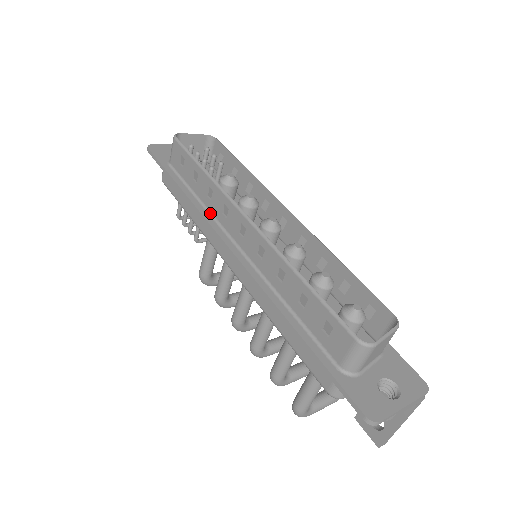
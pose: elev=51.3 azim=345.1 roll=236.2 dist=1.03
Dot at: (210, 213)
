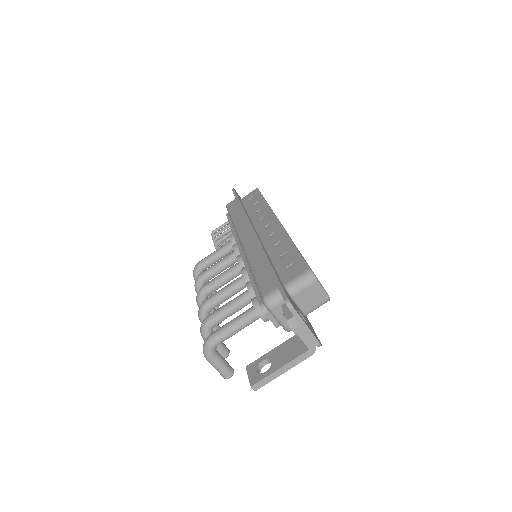
Dot at: (251, 219)
